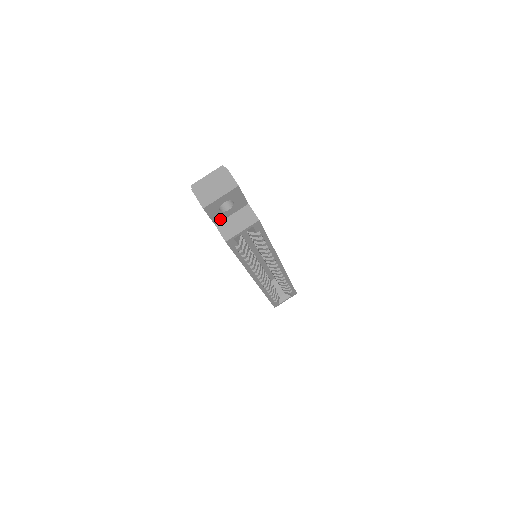
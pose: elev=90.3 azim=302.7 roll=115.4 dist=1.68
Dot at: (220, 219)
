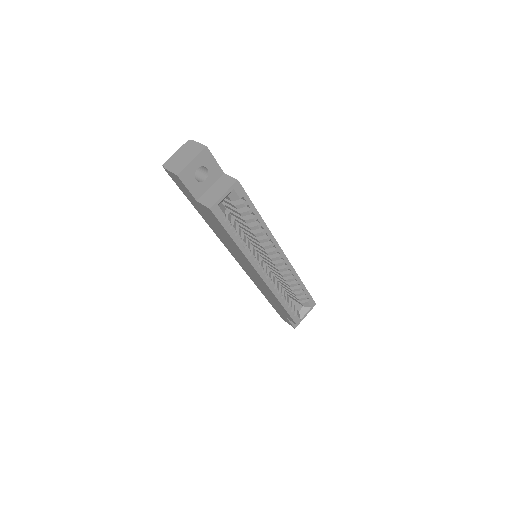
Dot at: (200, 193)
